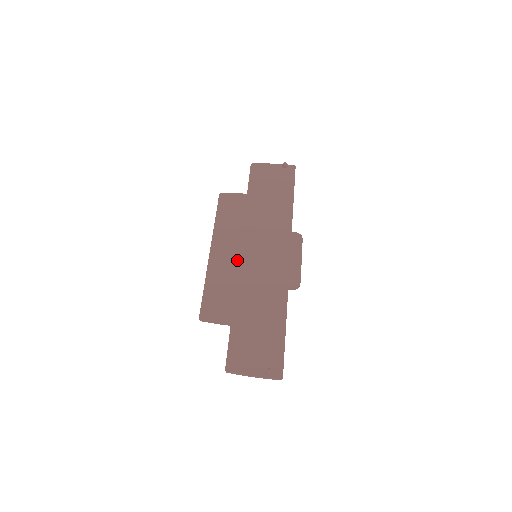
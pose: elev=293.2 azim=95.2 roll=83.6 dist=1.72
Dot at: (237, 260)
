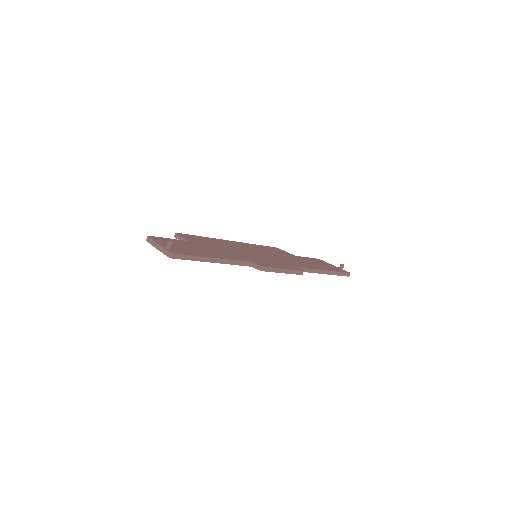
Dot at: (241, 248)
